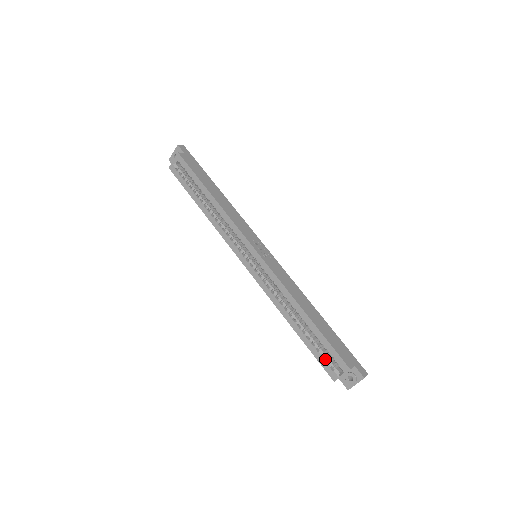
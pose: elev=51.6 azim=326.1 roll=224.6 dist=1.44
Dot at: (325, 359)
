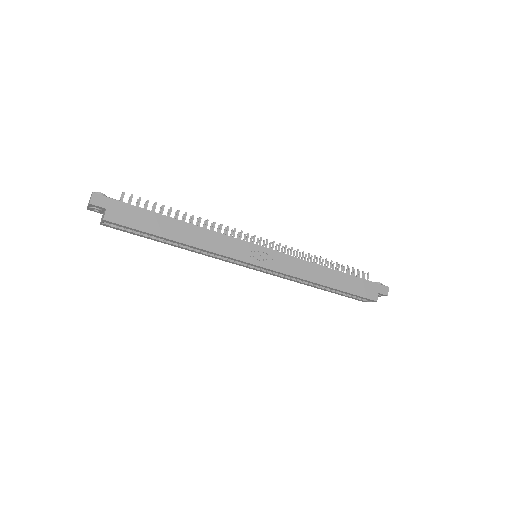
Dot at: (353, 297)
